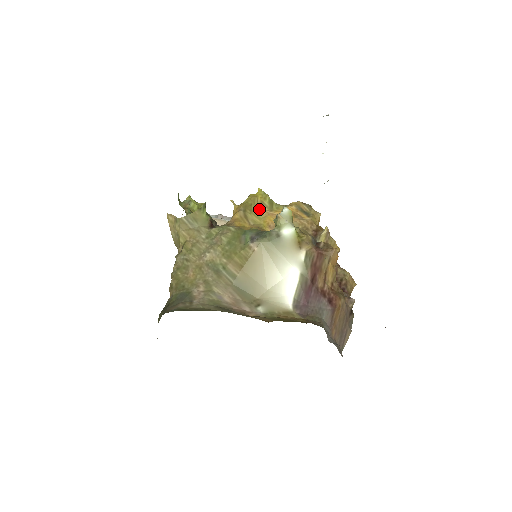
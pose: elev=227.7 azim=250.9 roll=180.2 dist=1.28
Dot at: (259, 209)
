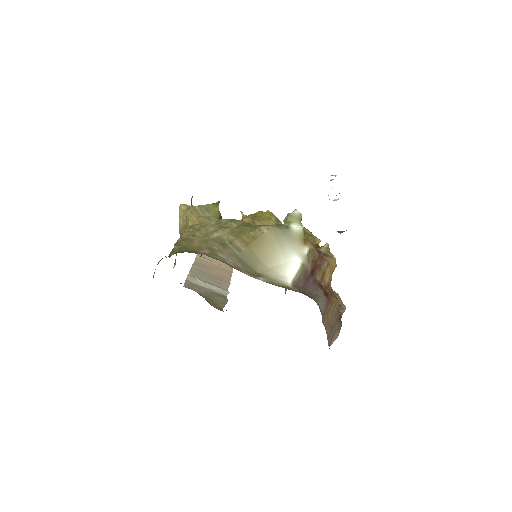
Dot at: (266, 221)
